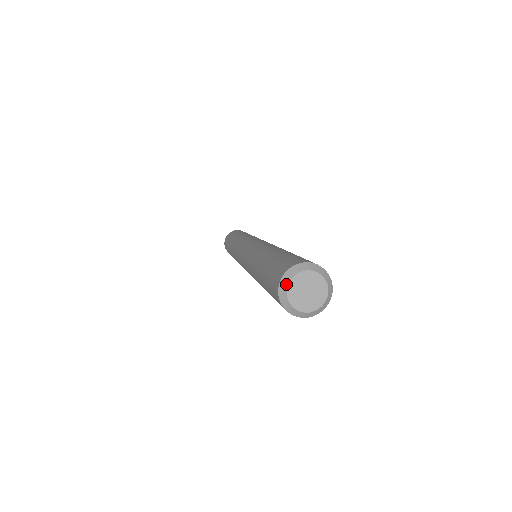
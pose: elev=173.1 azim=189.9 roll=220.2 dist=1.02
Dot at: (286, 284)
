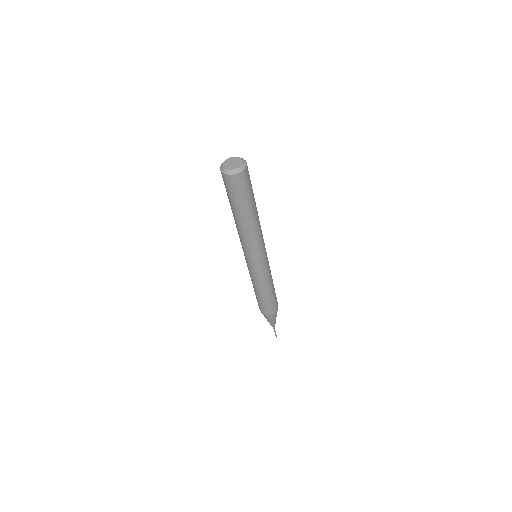
Dot at: (222, 164)
